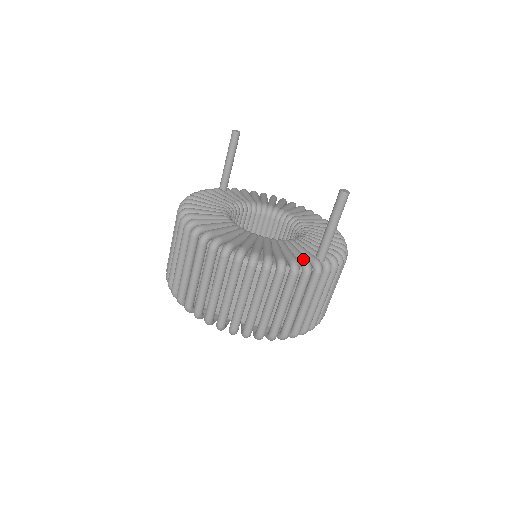
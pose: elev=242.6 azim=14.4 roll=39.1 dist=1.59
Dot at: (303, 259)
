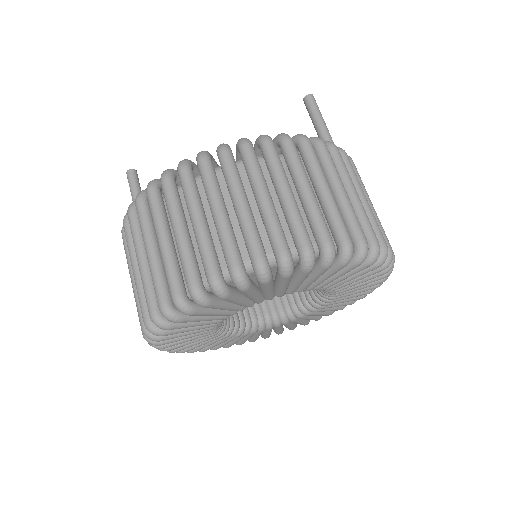
Dot at: occluded
